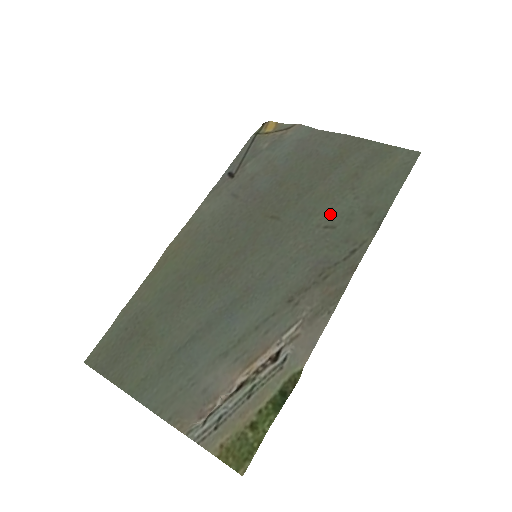
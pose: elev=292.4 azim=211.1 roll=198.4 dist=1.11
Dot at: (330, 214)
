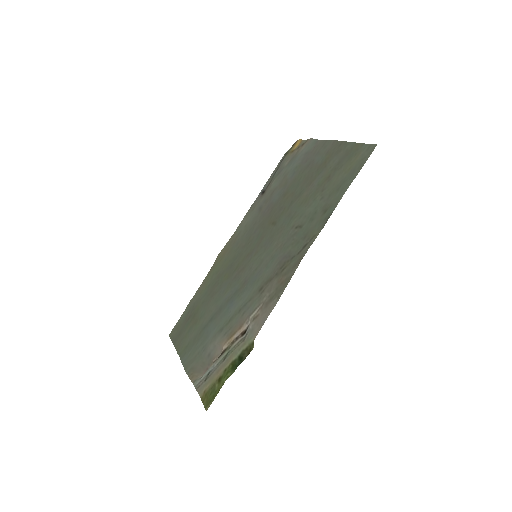
Dot at: (302, 216)
